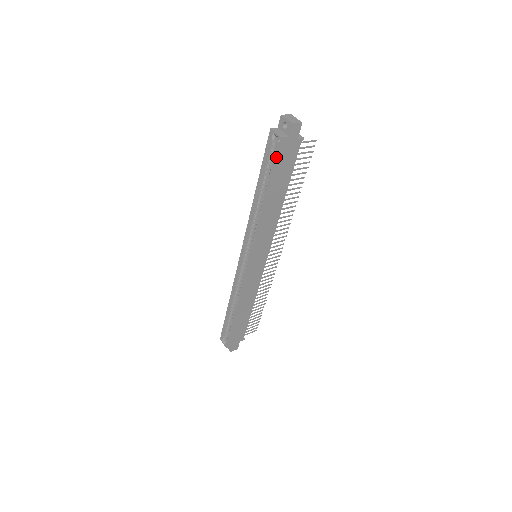
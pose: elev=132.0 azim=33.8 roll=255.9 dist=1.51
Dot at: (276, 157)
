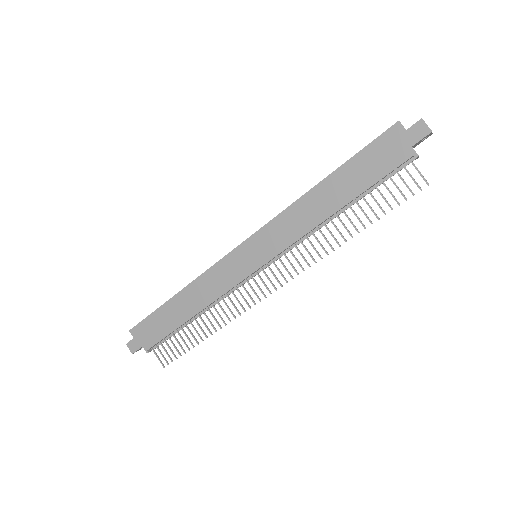
Dot at: (375, 139)
